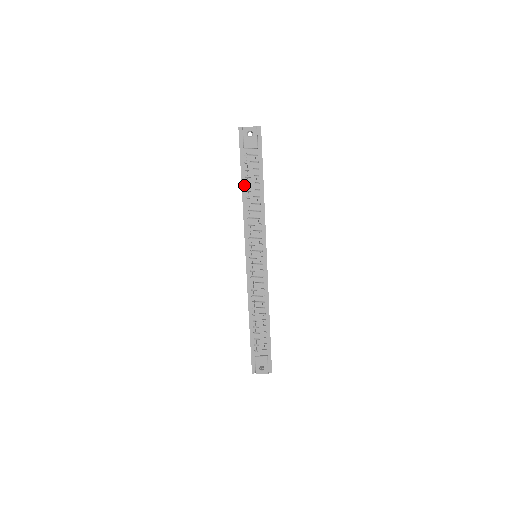
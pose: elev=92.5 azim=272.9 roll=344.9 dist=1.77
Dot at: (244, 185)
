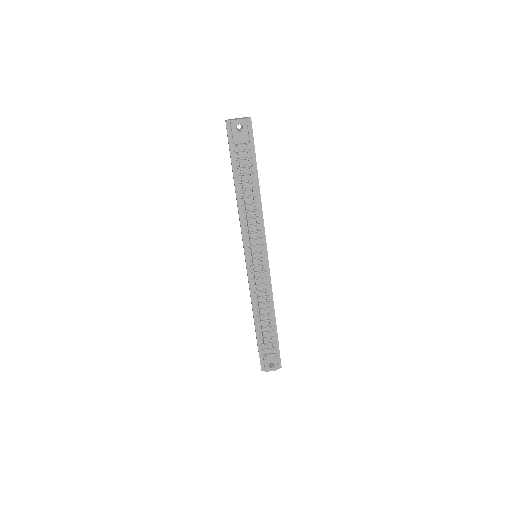
Dot at: (237, 184)
